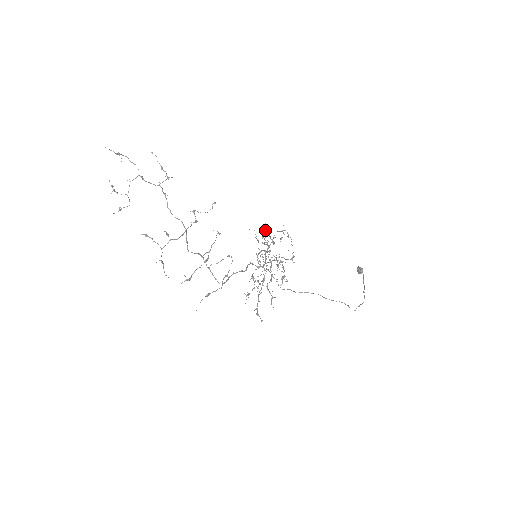
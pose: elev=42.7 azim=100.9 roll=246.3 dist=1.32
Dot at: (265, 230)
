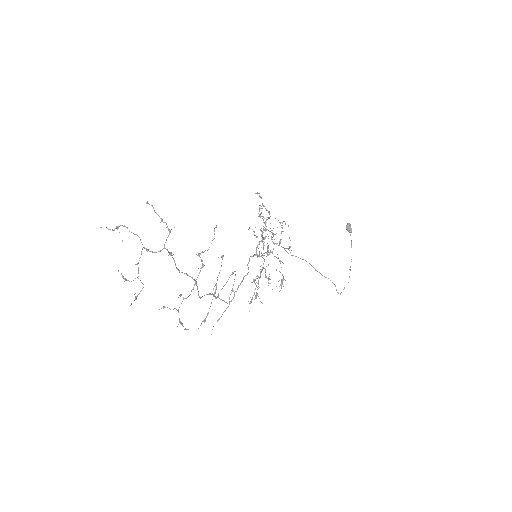
Dot at: (261, 206)
